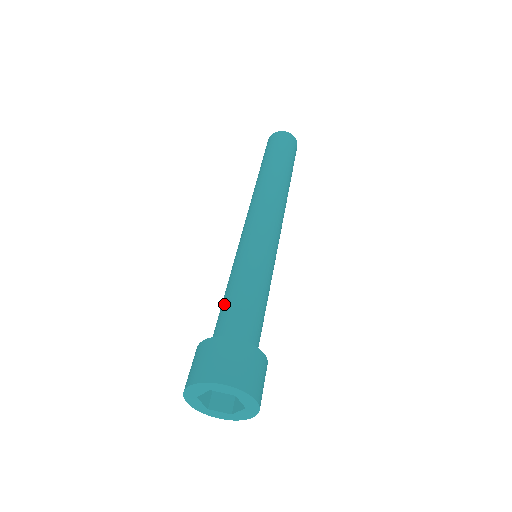
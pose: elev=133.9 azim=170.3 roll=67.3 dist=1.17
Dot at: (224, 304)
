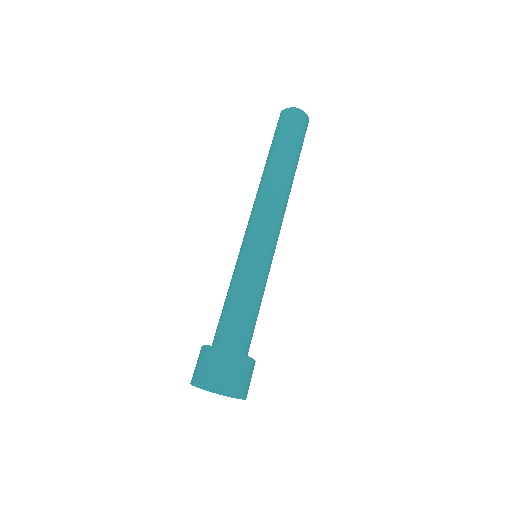
Dot at: occluded
